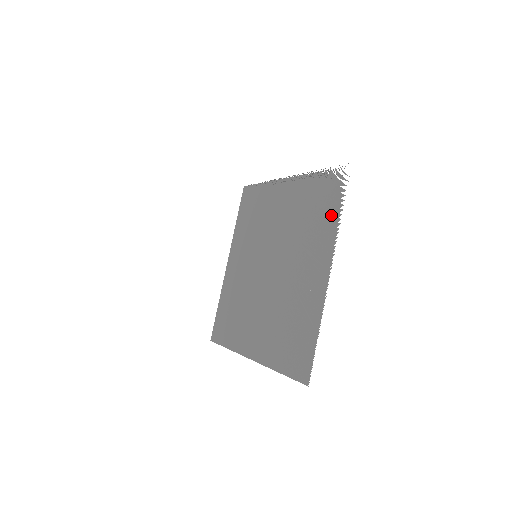
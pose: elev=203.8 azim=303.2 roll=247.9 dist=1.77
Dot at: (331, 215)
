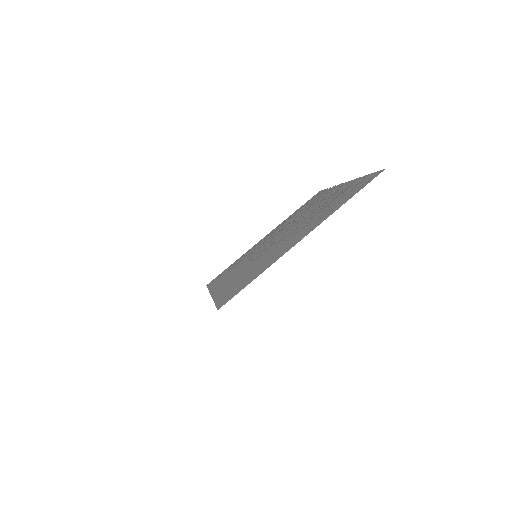
Dot at: occluded
